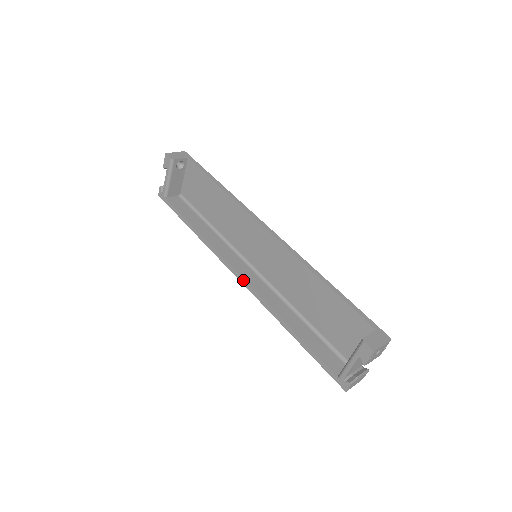
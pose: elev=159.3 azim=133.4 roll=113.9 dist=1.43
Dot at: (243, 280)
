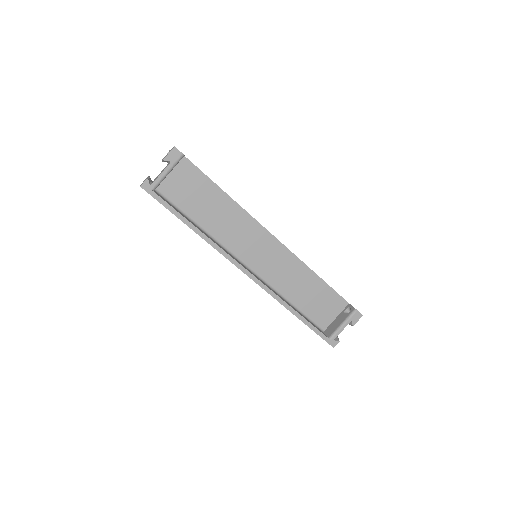
Dot at: (254, 277)
